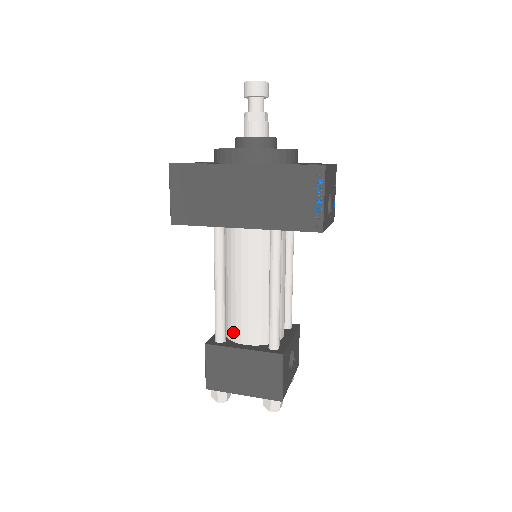
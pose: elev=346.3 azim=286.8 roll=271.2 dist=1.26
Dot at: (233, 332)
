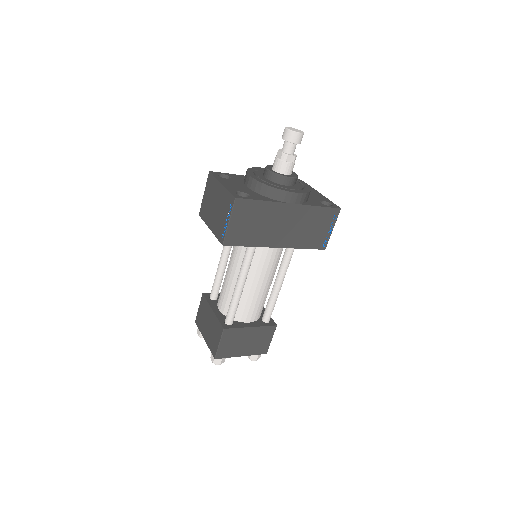
Dot at: (240, 315)
